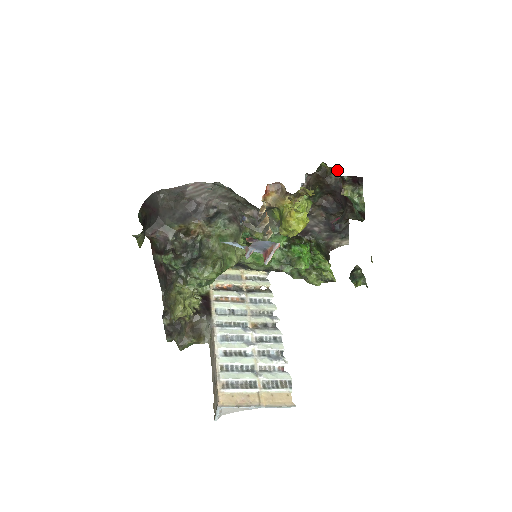
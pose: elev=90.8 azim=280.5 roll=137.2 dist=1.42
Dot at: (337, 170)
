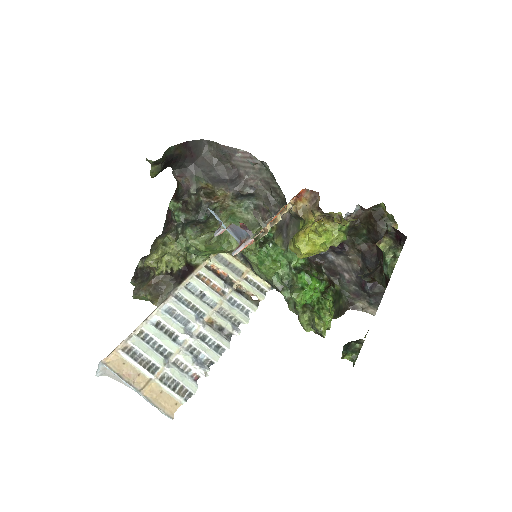
Dot at: occluded
